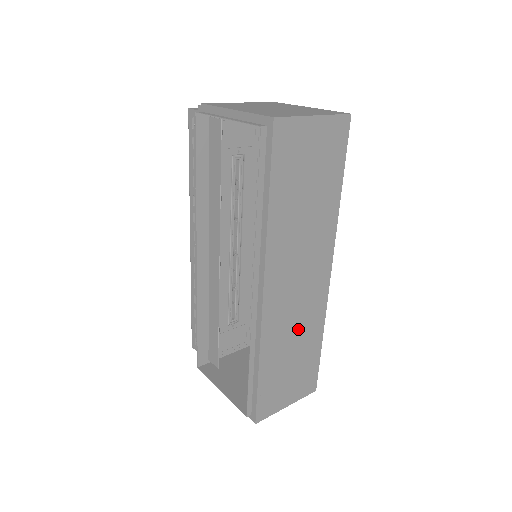
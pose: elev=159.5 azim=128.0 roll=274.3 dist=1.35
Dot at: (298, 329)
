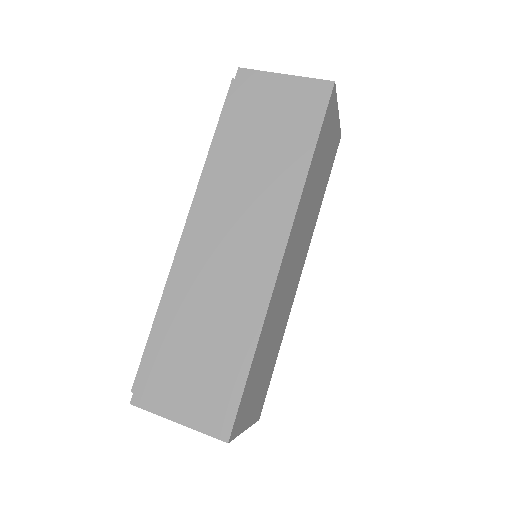
Dot at: (220, 306)
